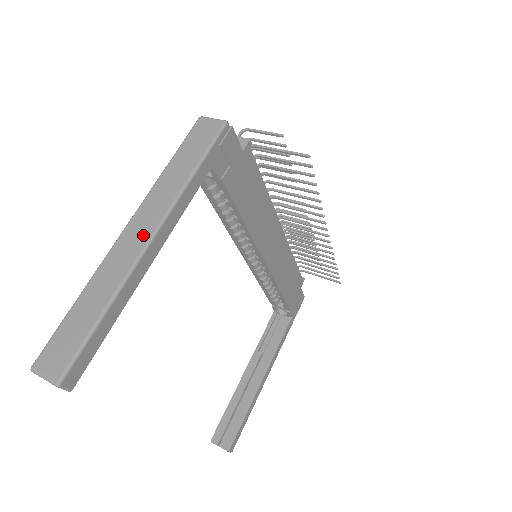
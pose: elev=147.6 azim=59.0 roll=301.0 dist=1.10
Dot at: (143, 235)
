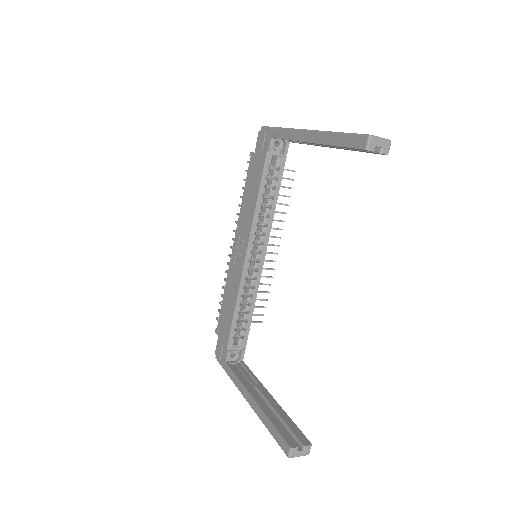
Dot at: occluded
